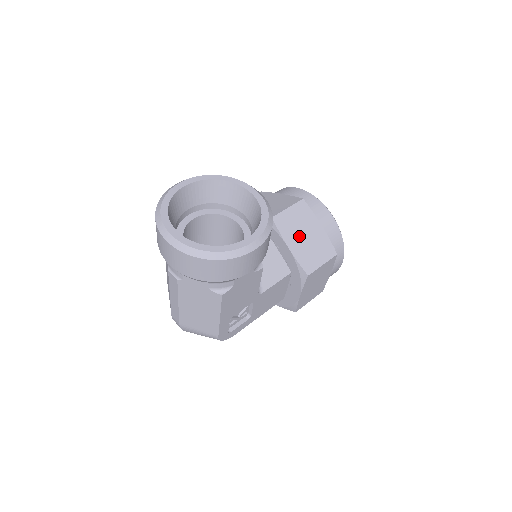
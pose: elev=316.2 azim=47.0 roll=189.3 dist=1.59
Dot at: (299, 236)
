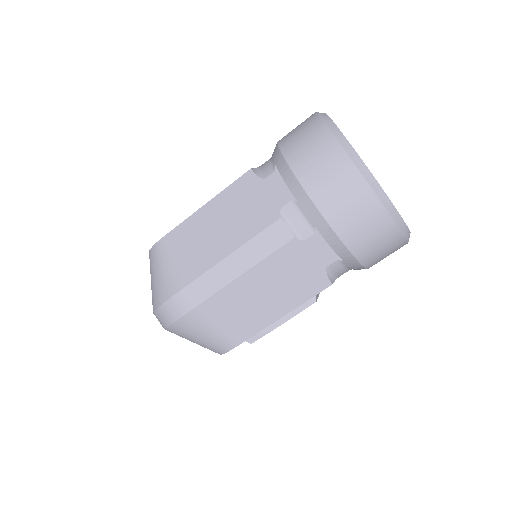
Dot at: occluded
